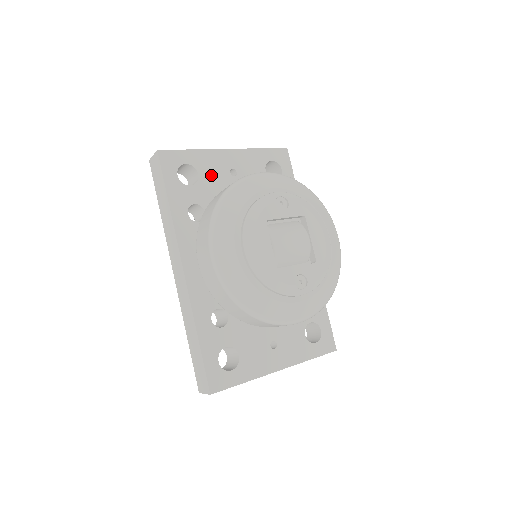
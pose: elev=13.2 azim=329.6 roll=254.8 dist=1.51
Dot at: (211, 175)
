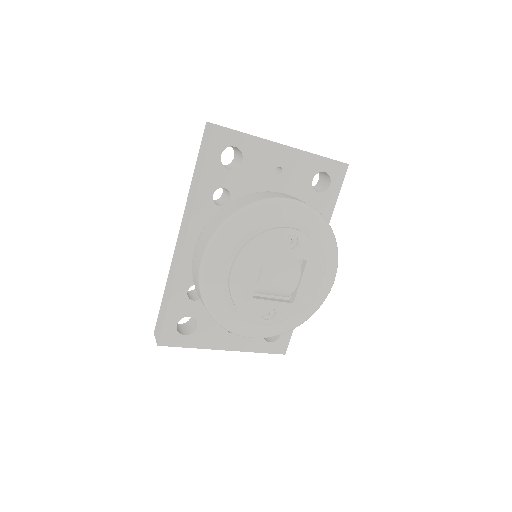
Dot at: (255, 166)
